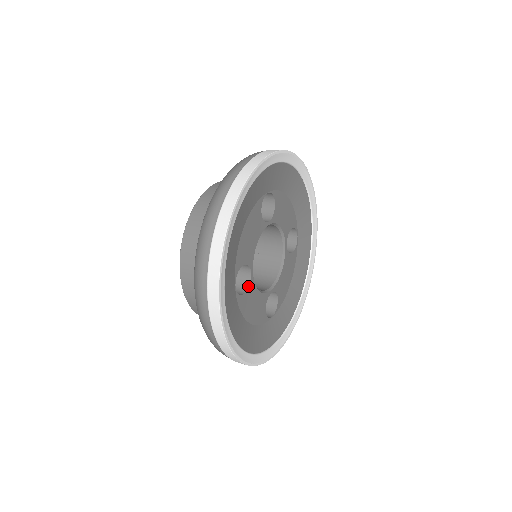
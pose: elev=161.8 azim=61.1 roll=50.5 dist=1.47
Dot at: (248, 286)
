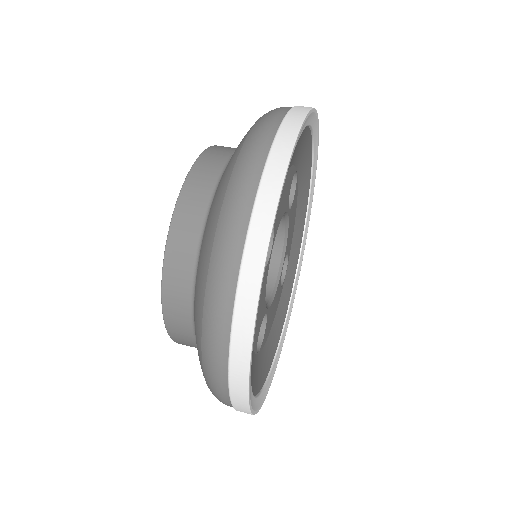
Dot at: occluded
